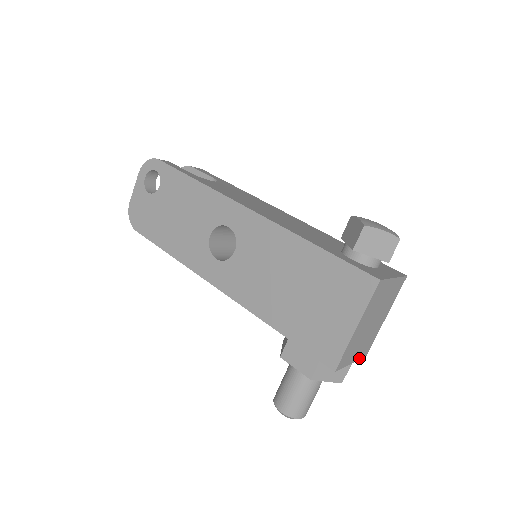
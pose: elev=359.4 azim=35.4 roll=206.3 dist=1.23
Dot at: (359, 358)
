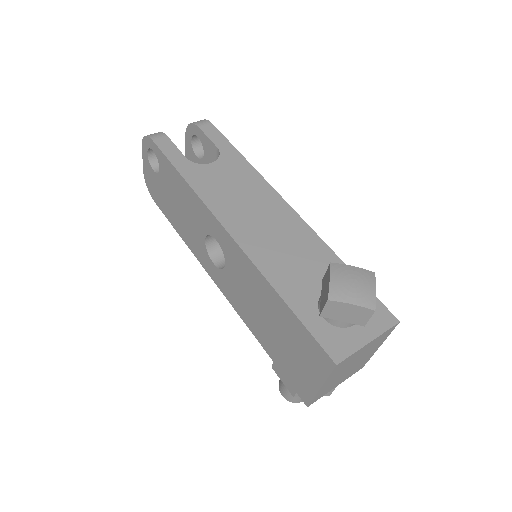
Dot at: occluded
